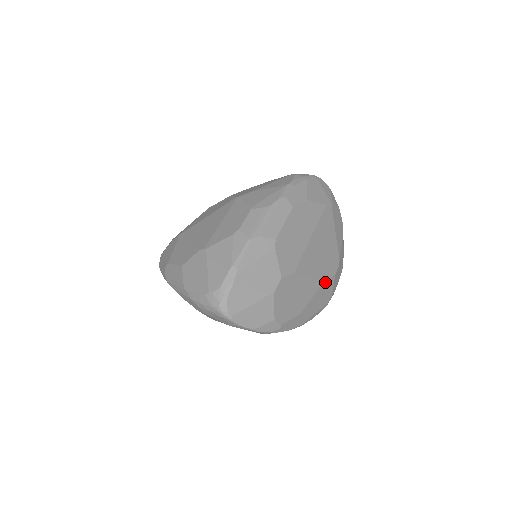
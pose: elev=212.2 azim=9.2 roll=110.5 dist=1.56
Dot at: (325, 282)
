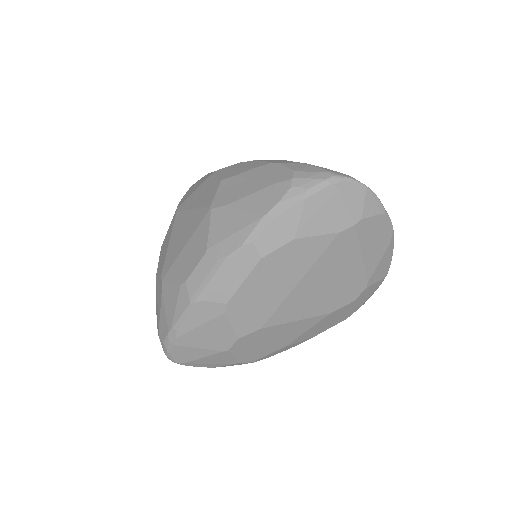
Dot at: (331, 313)
